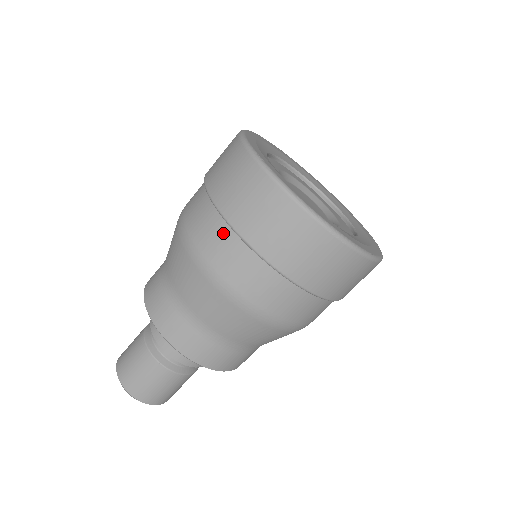
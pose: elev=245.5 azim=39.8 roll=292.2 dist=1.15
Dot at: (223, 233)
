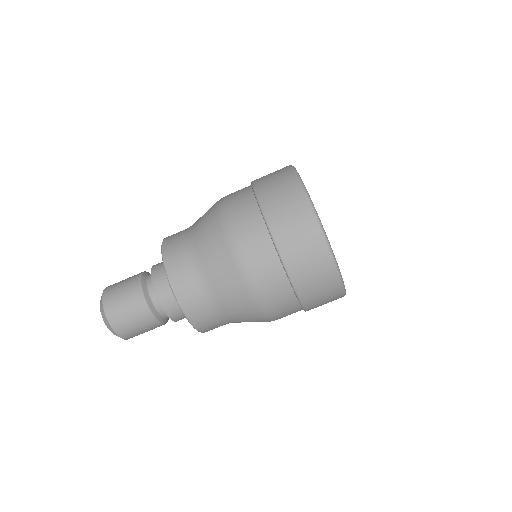
Dot at: (246, 191)
